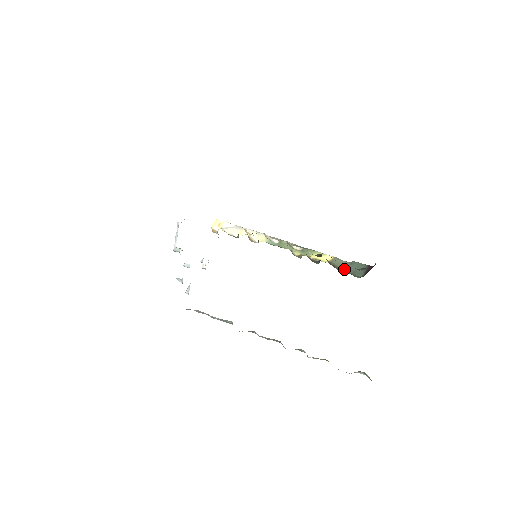
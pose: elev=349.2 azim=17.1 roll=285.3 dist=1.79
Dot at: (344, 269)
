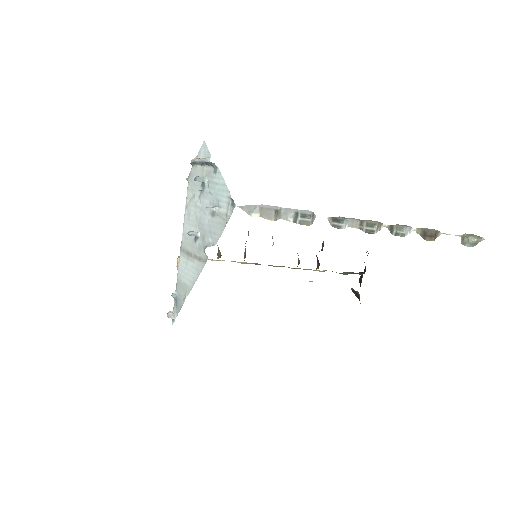
Dot at: occluded
